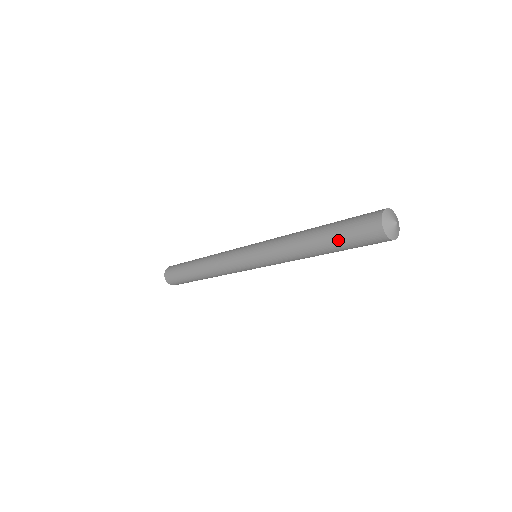
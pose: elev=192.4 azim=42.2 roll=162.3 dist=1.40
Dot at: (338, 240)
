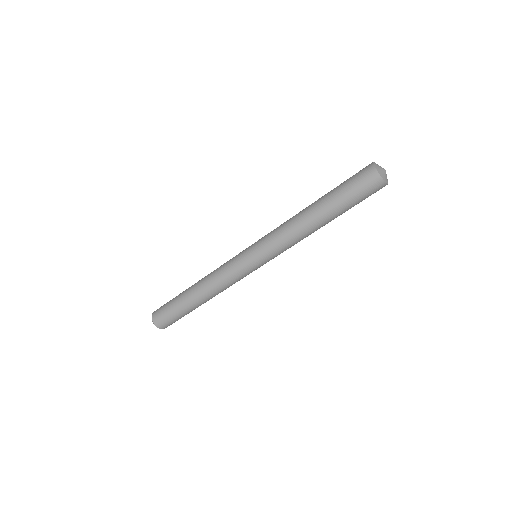
Dot at: (336, 192)
